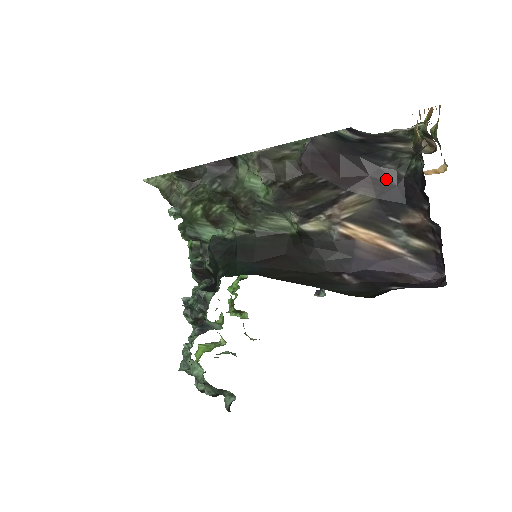
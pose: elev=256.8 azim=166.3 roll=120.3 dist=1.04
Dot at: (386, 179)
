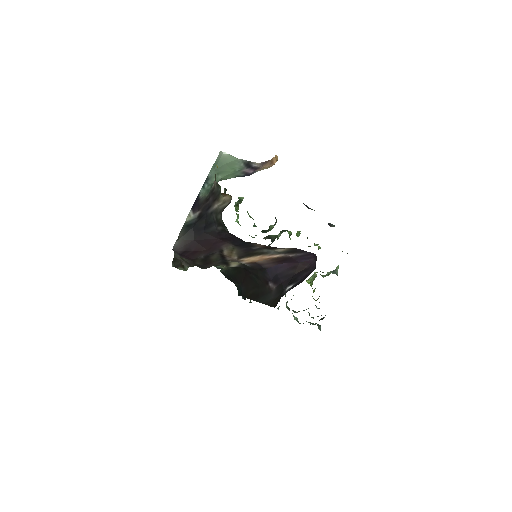
Dot at: (225, 236)
